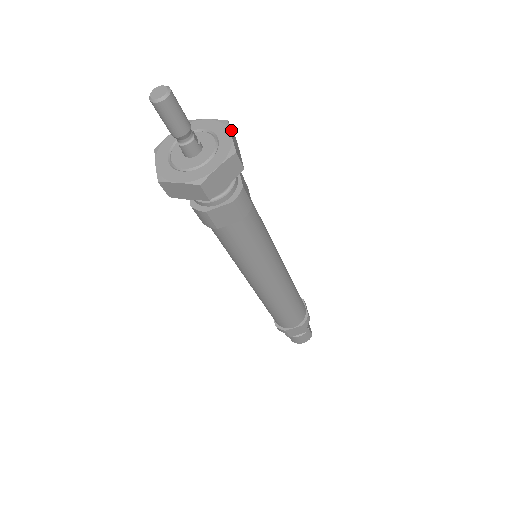
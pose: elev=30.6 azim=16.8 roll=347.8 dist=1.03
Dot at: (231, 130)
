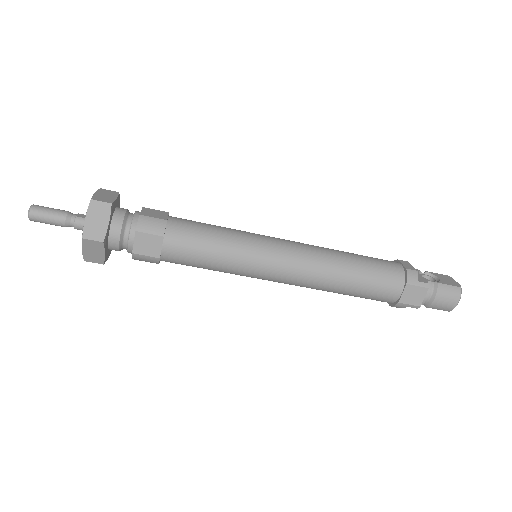
Dot at: (103, 191)
